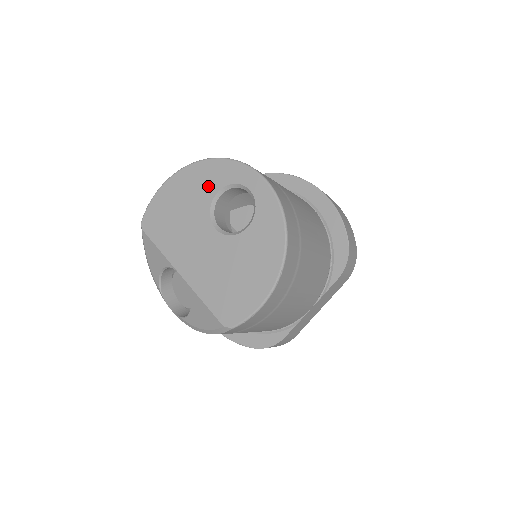
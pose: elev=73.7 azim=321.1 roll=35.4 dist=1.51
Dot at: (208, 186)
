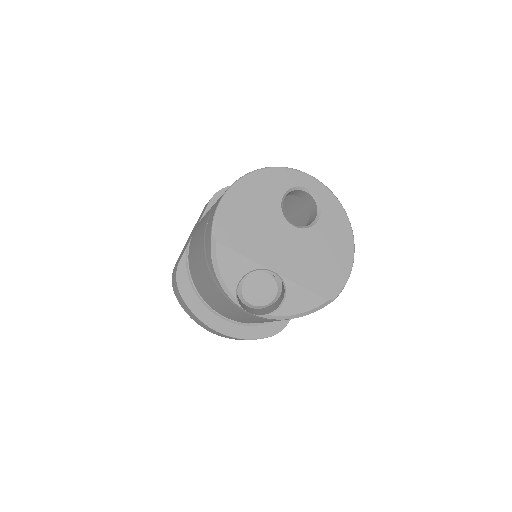
Dot at: (273, 191)
